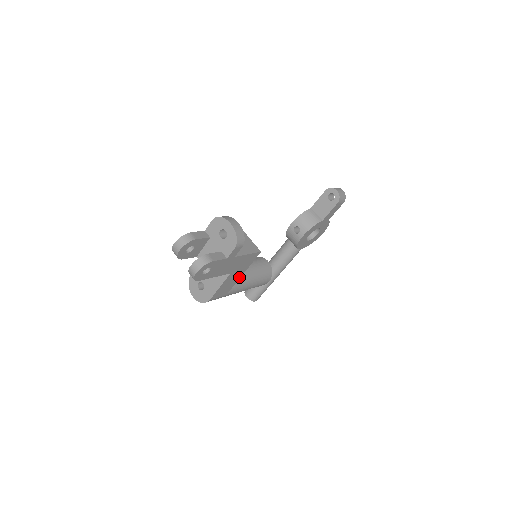
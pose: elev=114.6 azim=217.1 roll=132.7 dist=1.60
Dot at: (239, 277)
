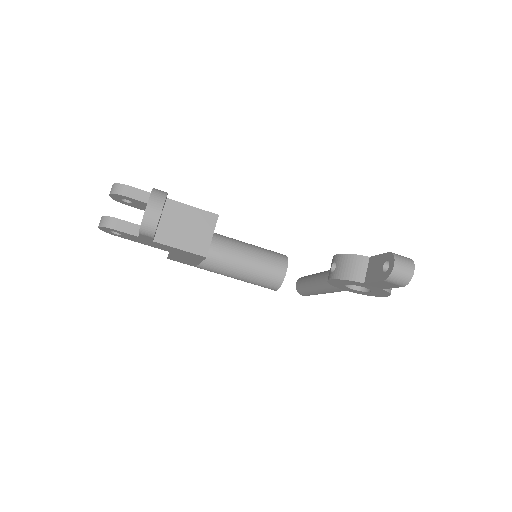
Dot at: (197, 262)
